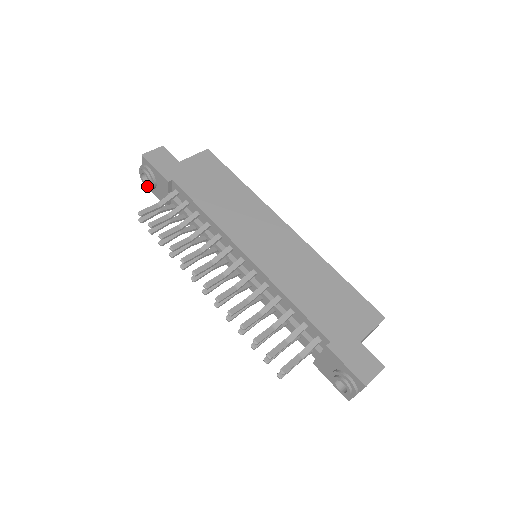
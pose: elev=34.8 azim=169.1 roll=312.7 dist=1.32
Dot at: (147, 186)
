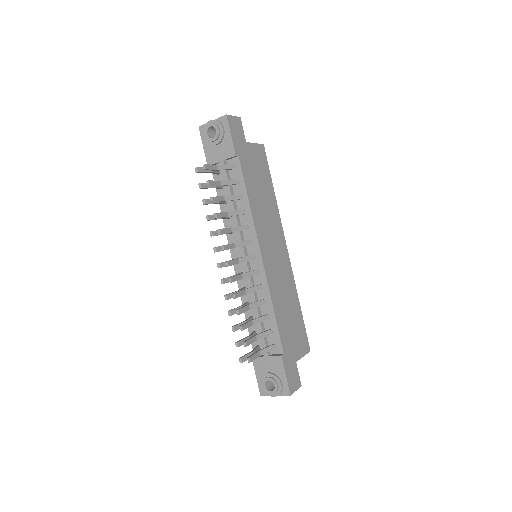
Dot at: (207, 138)
